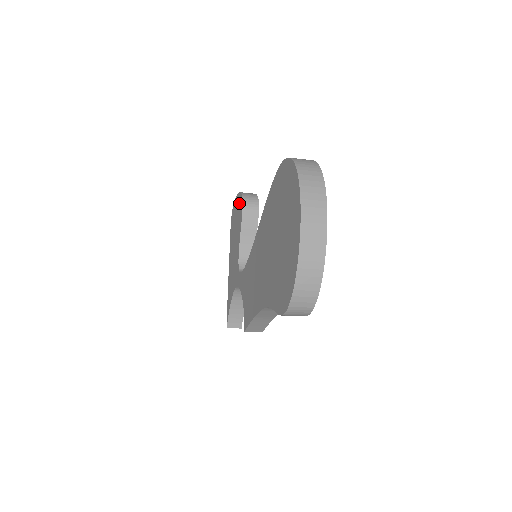
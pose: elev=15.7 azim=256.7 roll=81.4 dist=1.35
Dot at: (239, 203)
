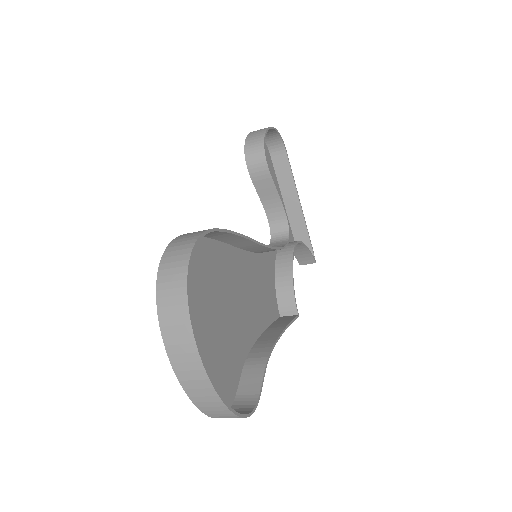
Dot at: occluded
